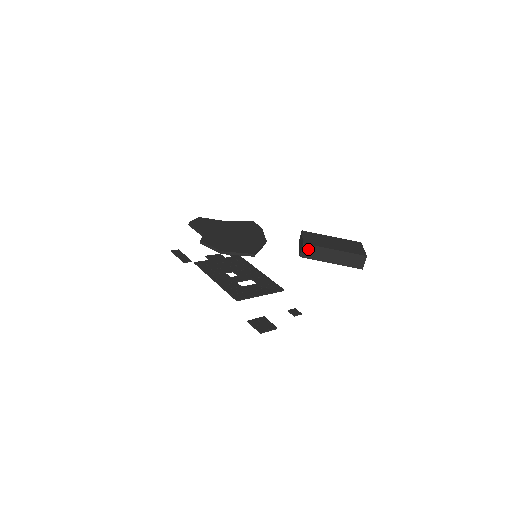
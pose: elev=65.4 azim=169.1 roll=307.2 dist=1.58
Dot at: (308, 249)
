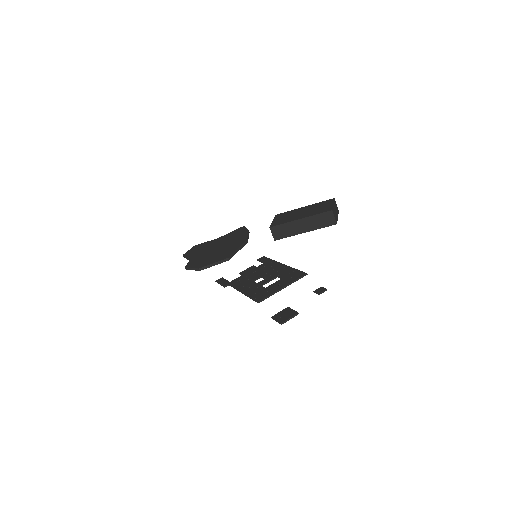
Dot at: (277, 230)
